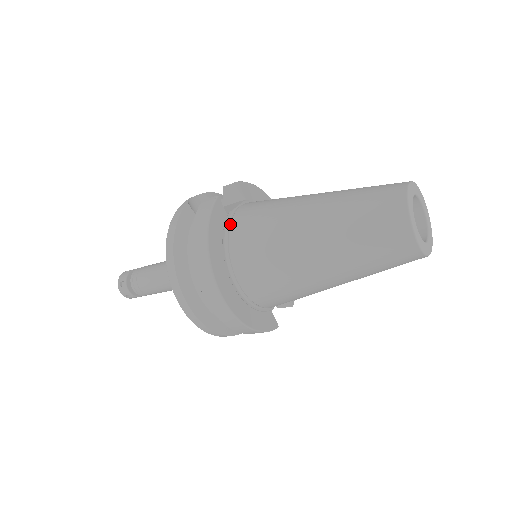
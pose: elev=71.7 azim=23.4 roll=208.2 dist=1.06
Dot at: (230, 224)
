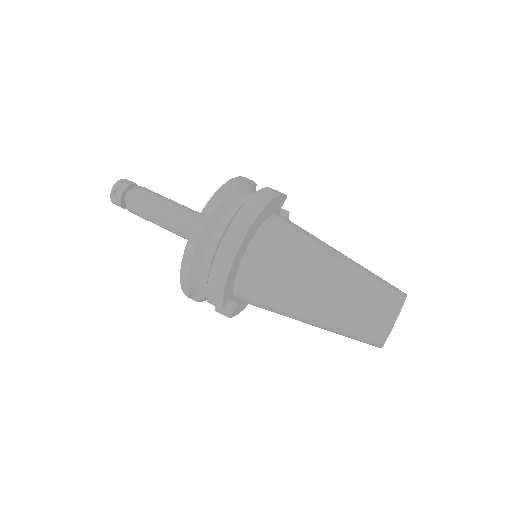
Dot at: (279, 215)
